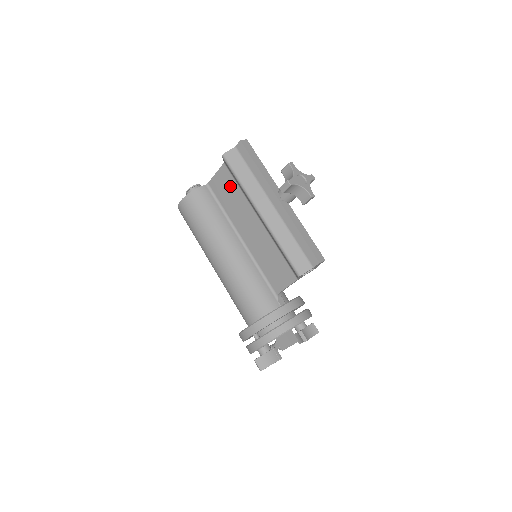
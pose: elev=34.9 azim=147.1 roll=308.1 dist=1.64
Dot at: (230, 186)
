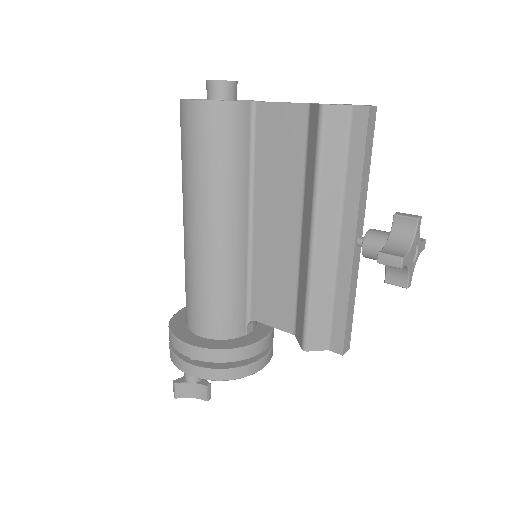
Dot at: (291, 145)
